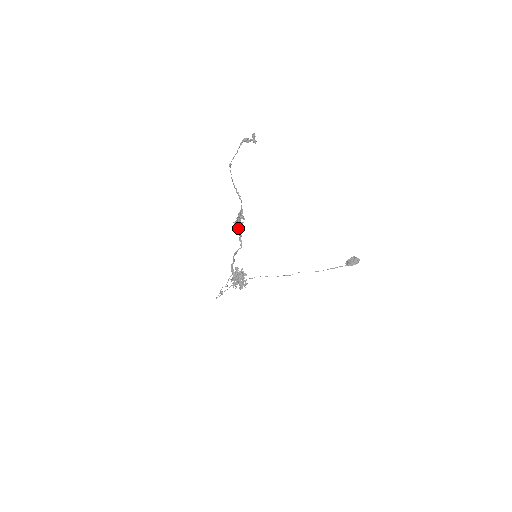
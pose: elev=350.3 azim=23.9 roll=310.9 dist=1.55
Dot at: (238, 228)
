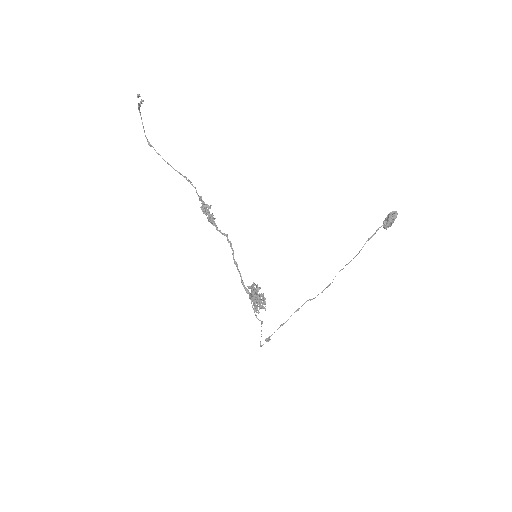
Dot at: (213, 224)
